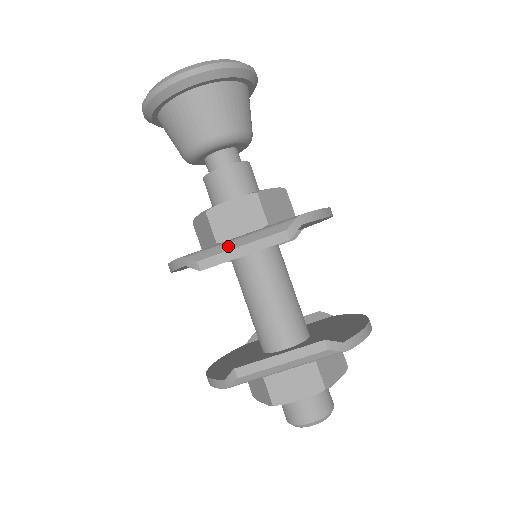
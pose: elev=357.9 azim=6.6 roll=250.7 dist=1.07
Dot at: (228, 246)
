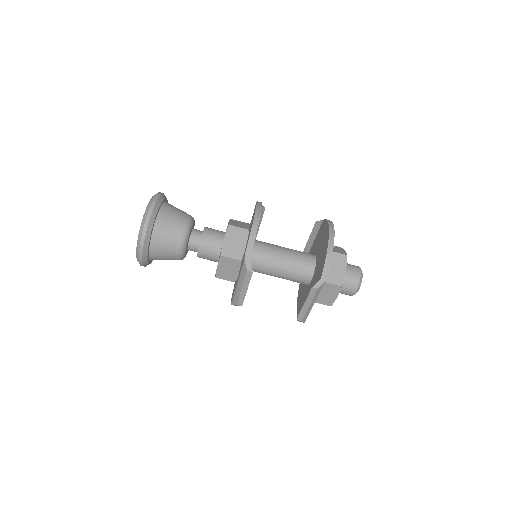
Dot at: (238, 291)
